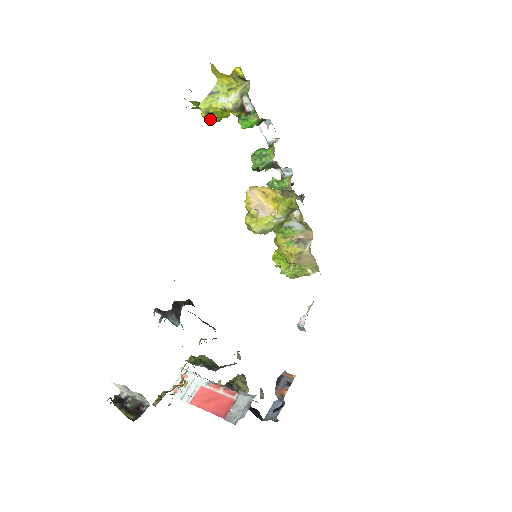
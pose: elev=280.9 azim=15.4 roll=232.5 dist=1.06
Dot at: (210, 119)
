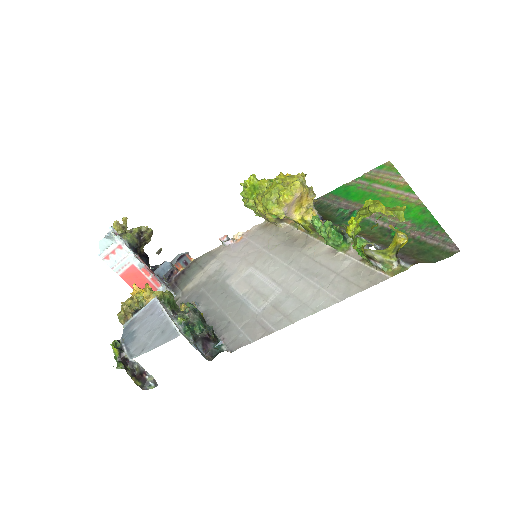
Dot at: (349, 235)
